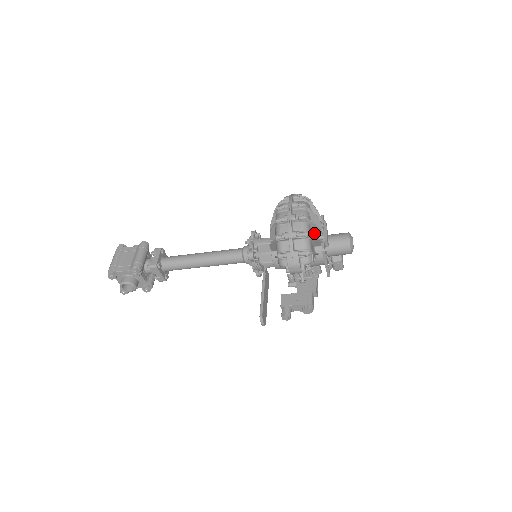
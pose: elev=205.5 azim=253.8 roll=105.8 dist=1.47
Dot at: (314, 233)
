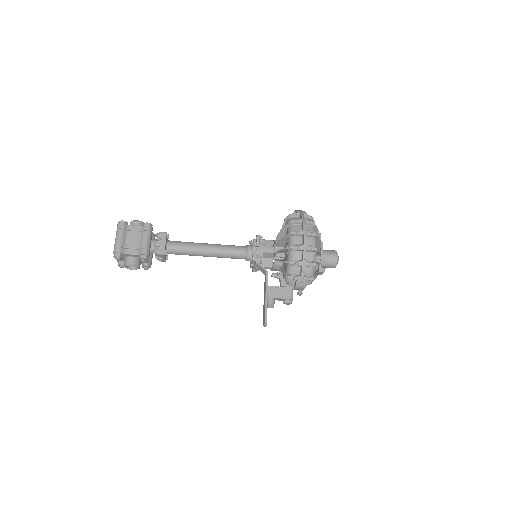
Dot at: occluded
